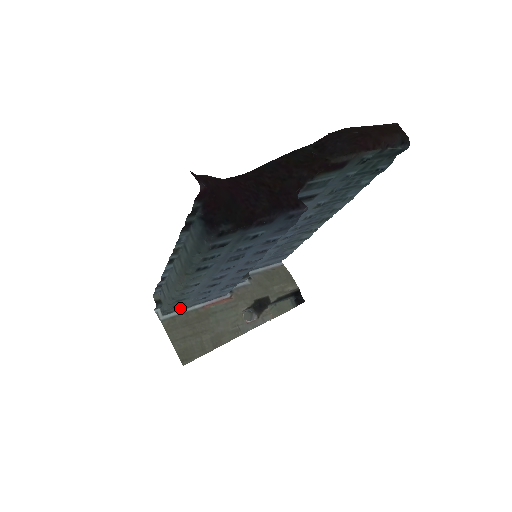
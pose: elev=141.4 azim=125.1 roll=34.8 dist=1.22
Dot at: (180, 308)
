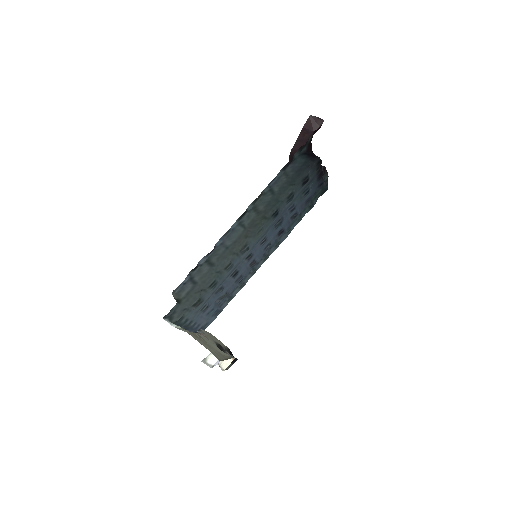
Dot at: (187, 318)
